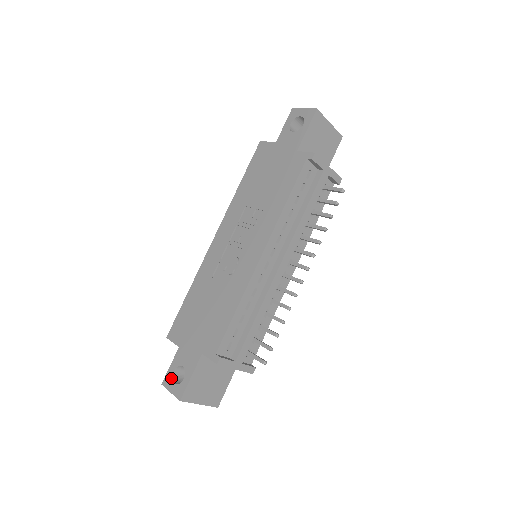
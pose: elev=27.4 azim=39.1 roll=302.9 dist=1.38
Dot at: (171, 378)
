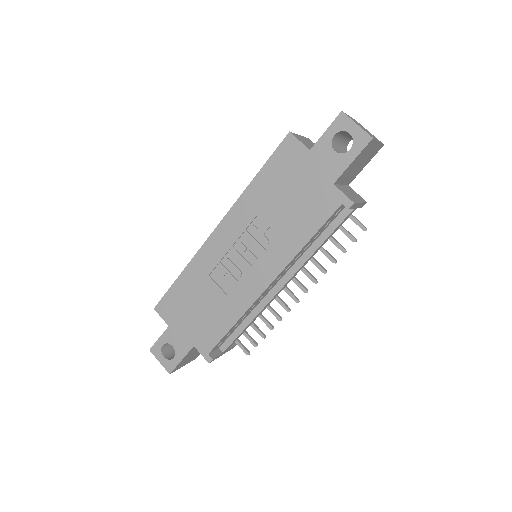
Dot at: (160, 350)
